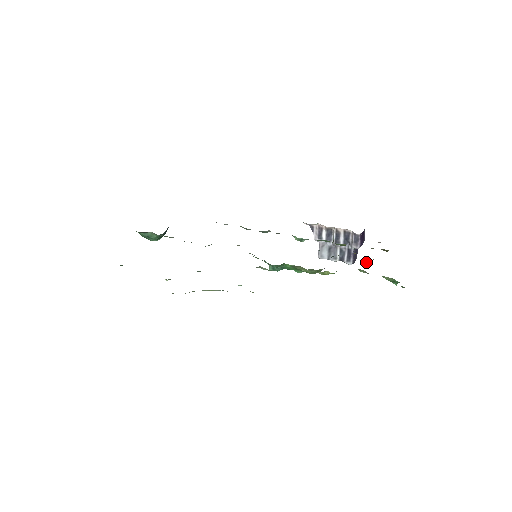
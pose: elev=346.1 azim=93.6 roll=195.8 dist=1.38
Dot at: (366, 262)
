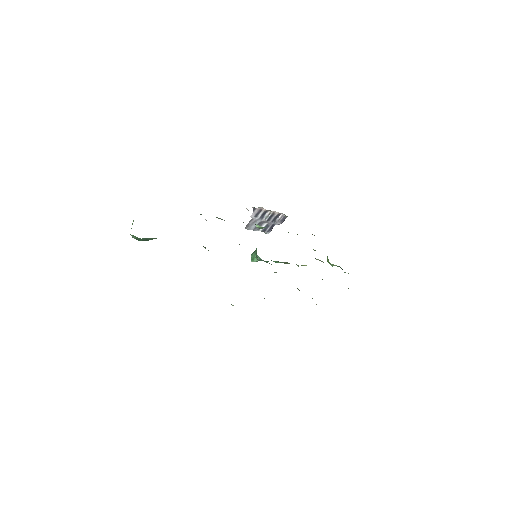
Dot at: (315, 250)
